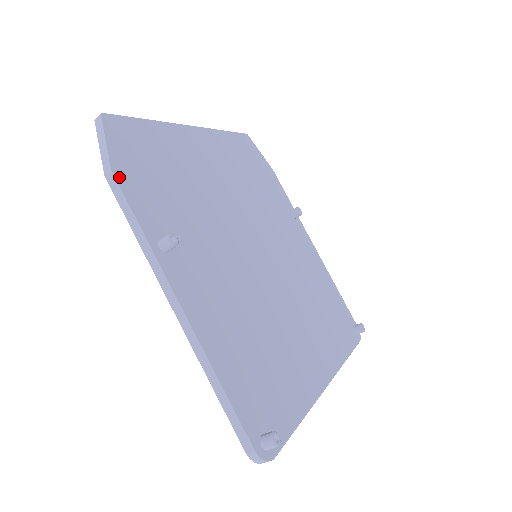
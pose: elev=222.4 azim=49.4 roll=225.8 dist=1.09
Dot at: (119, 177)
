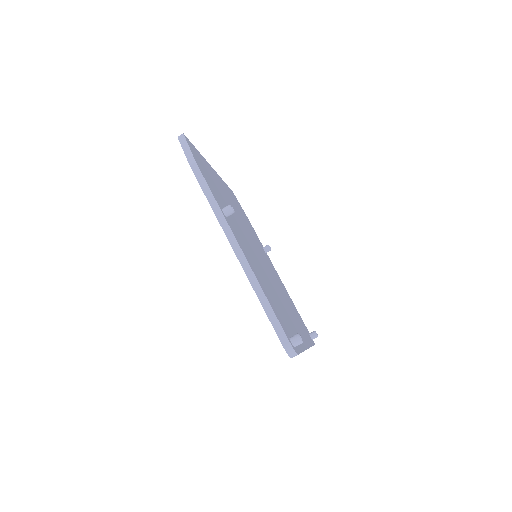
Dot at: (199, 167)
